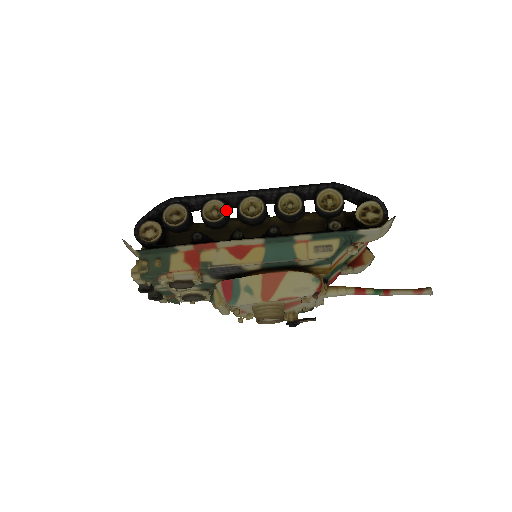
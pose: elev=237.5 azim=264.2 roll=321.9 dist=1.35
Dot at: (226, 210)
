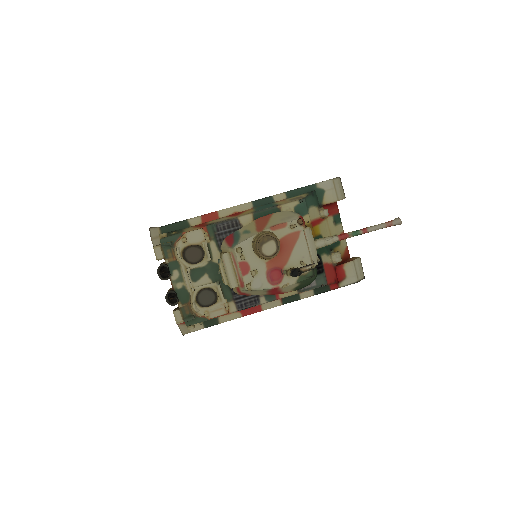
Dot at: occluded
